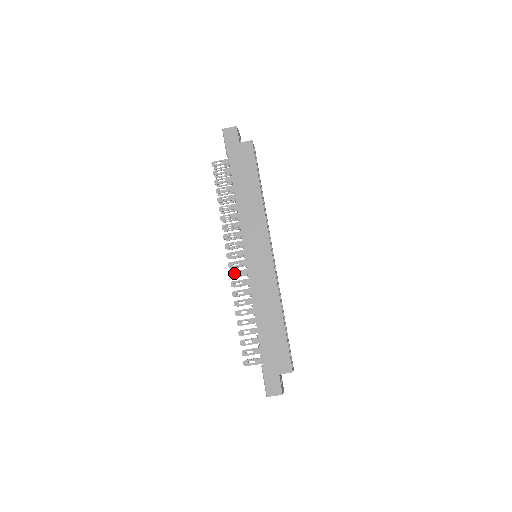
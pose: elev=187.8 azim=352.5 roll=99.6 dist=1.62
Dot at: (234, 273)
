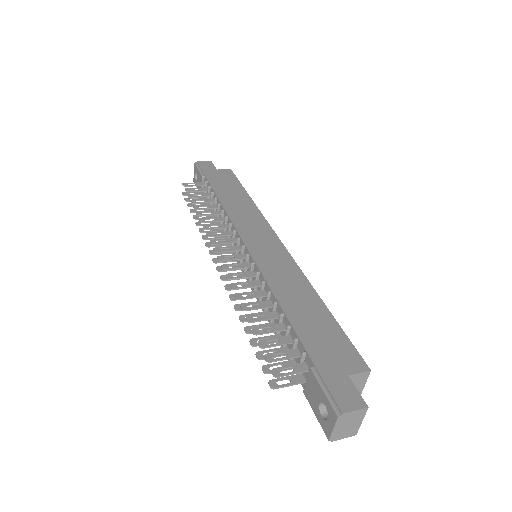
Dot at: (225, 275)
